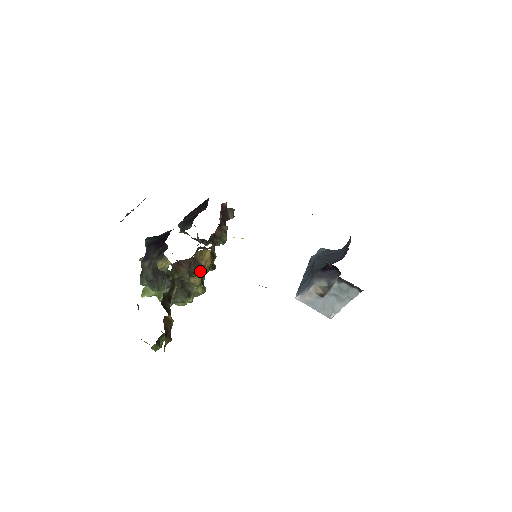
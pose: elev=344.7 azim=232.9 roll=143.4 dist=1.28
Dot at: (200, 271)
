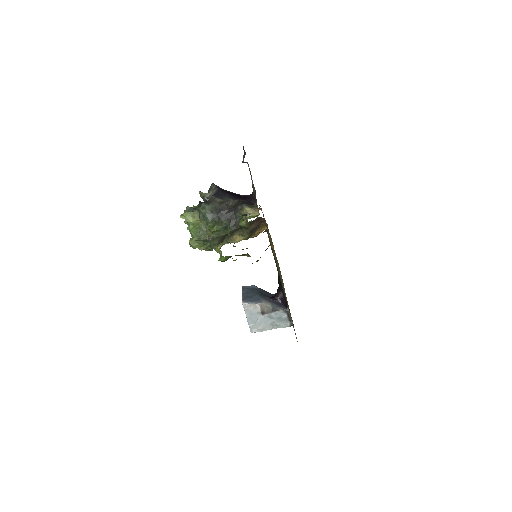
Dot at: (250, 235)
